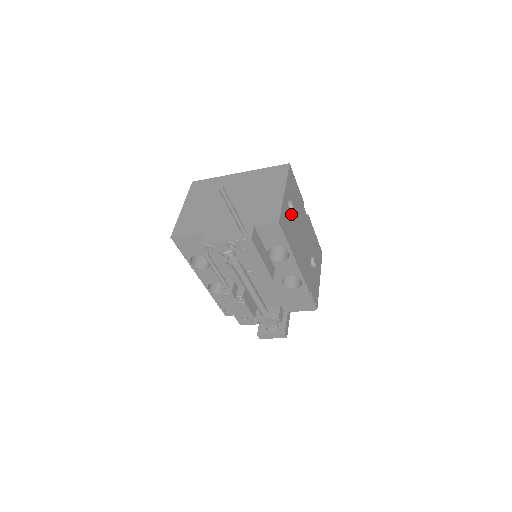
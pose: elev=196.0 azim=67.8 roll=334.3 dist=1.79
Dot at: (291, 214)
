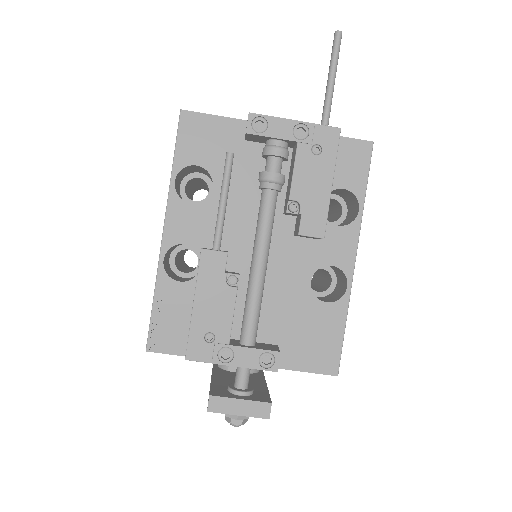
Dot at: occluded
